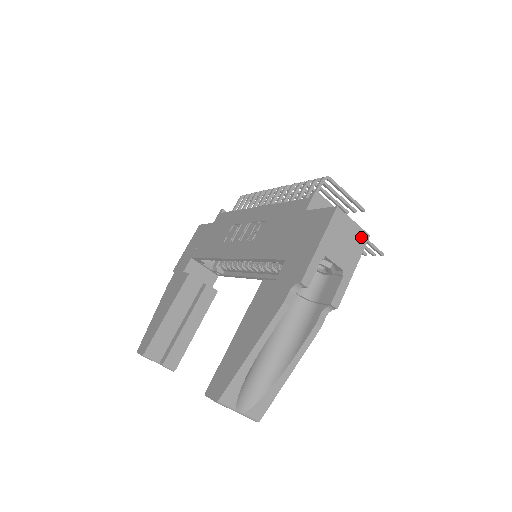
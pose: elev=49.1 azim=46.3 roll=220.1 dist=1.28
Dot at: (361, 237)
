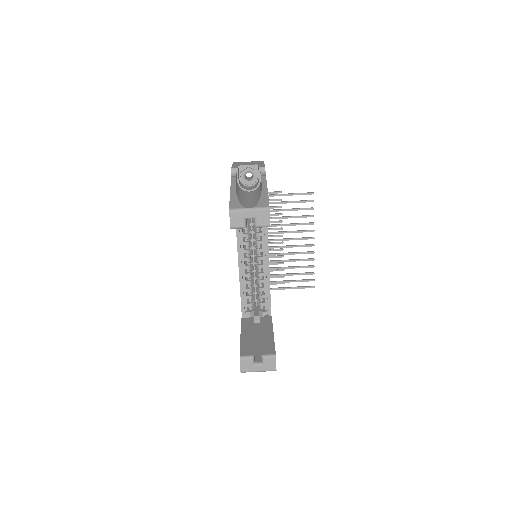
Dot at: occluded
